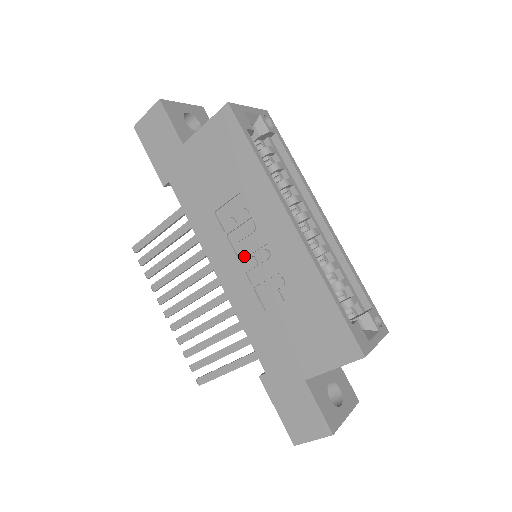
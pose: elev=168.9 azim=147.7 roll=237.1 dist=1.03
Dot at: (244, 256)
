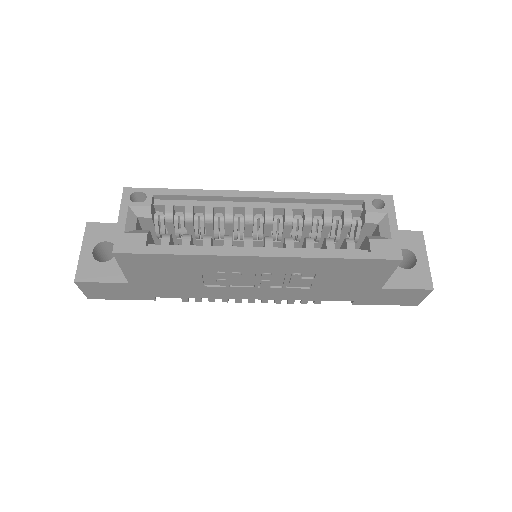
Dot at: (256, 285)
